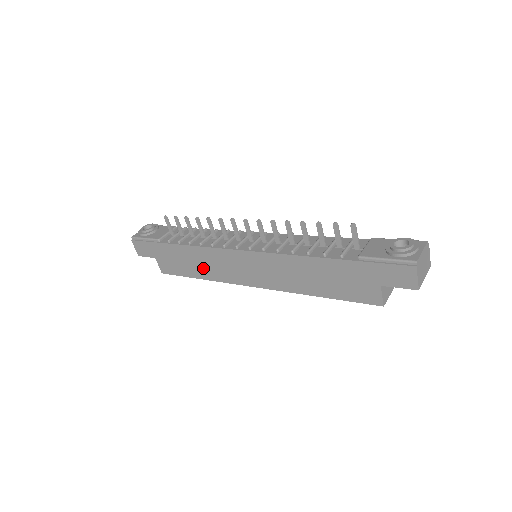
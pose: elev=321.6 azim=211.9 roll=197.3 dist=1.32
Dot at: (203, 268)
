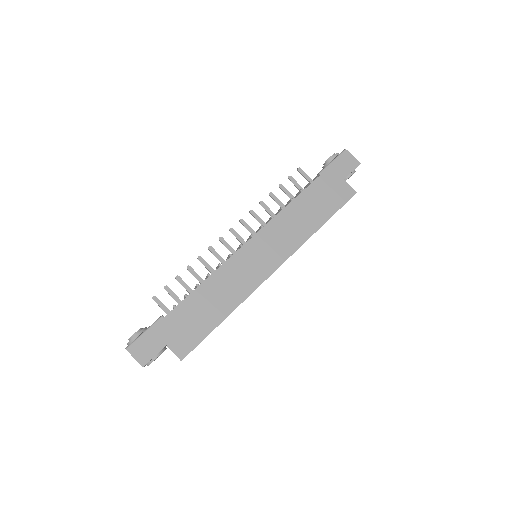
Dot at: (223, 299)
